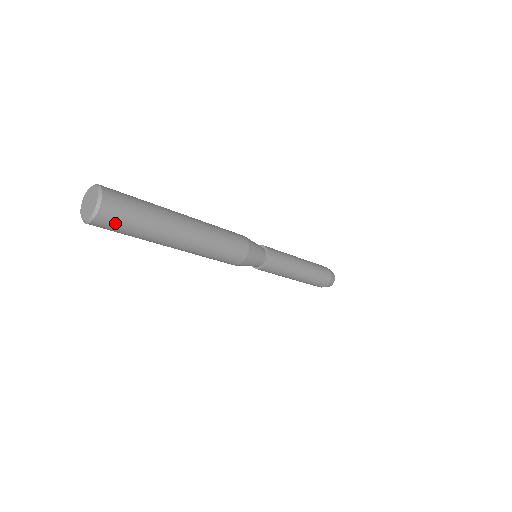
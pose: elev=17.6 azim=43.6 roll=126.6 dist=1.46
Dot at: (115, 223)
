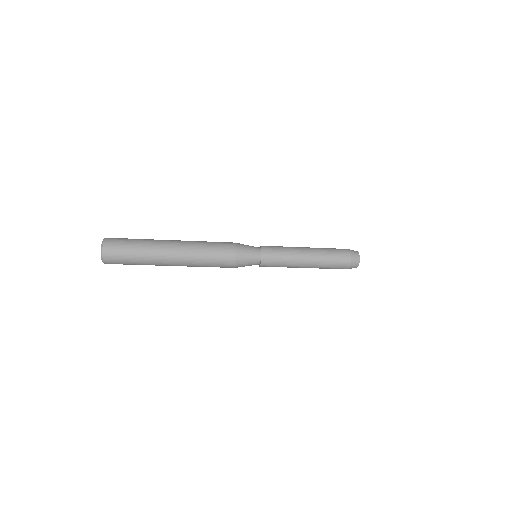
Dot at: occluded
